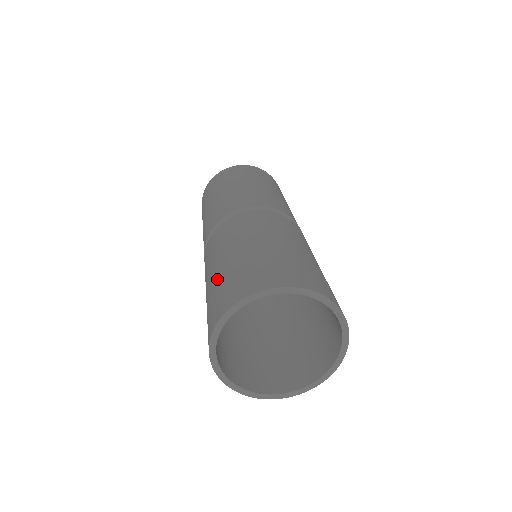
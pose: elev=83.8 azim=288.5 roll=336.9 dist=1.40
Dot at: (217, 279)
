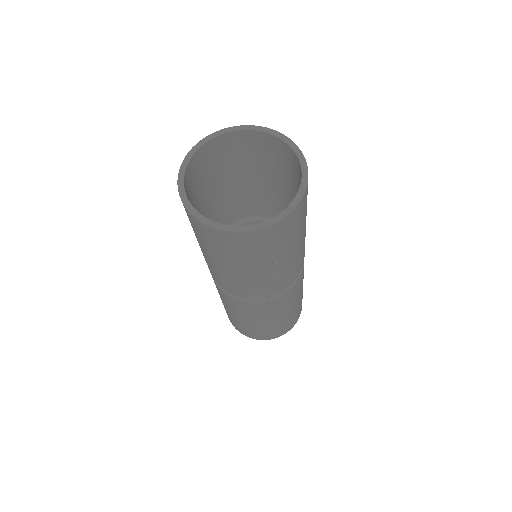
Dot at: occluded
